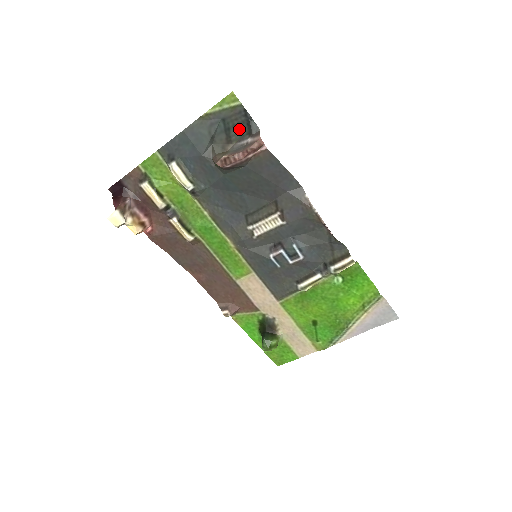
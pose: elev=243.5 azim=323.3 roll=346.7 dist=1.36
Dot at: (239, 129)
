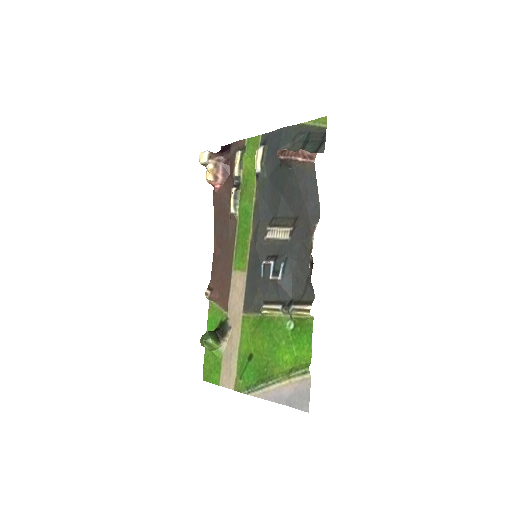
Dot at: (313, 145)
